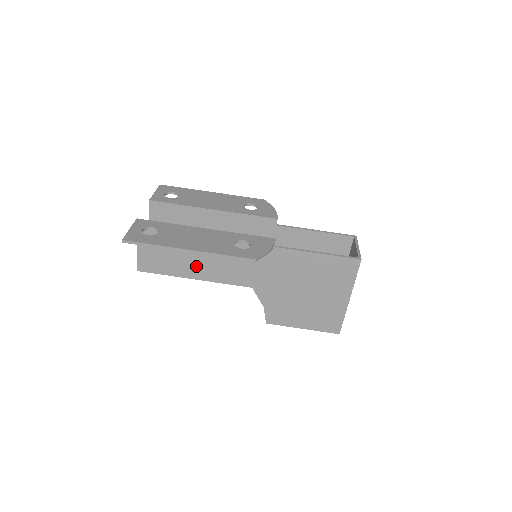
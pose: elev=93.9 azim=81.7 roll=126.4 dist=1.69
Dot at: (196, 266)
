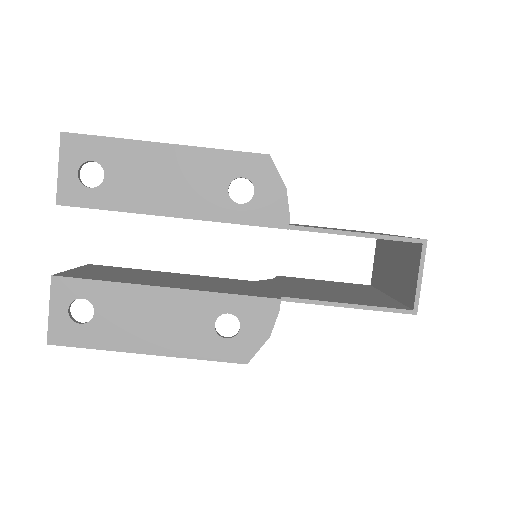
Dot at: occluded
